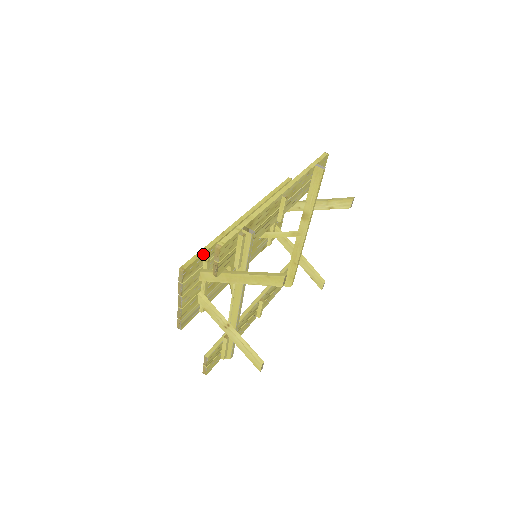
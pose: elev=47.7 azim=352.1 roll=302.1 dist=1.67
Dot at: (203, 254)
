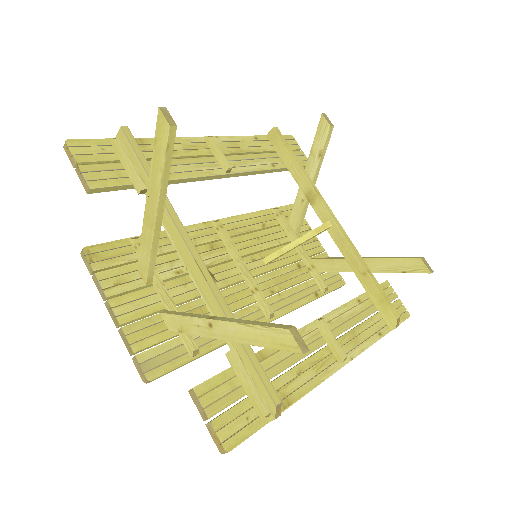
Dot at: (128, 240)
